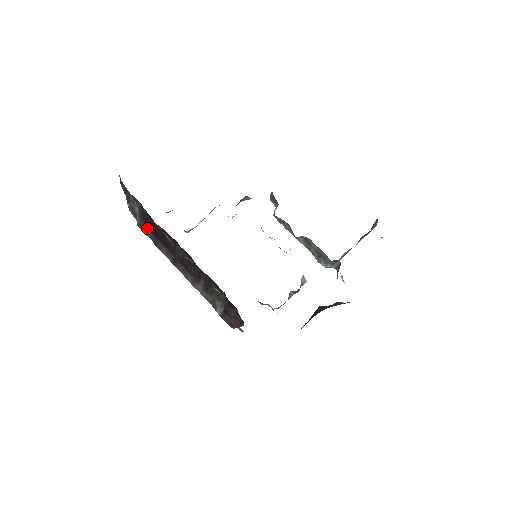
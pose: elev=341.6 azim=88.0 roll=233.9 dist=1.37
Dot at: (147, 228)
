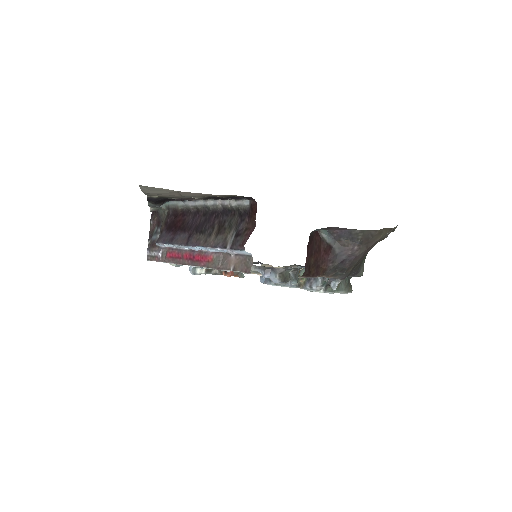
Dot at: (167, 232)
